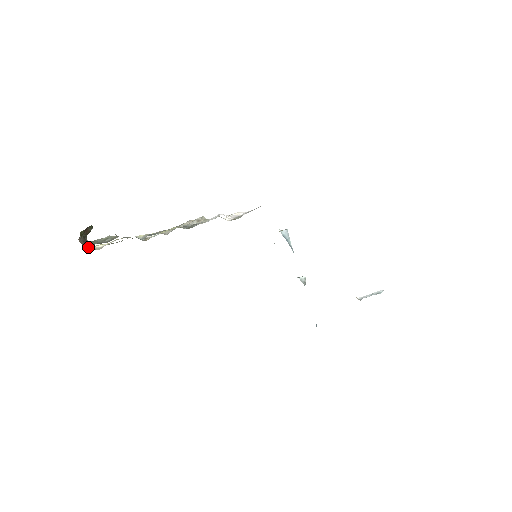
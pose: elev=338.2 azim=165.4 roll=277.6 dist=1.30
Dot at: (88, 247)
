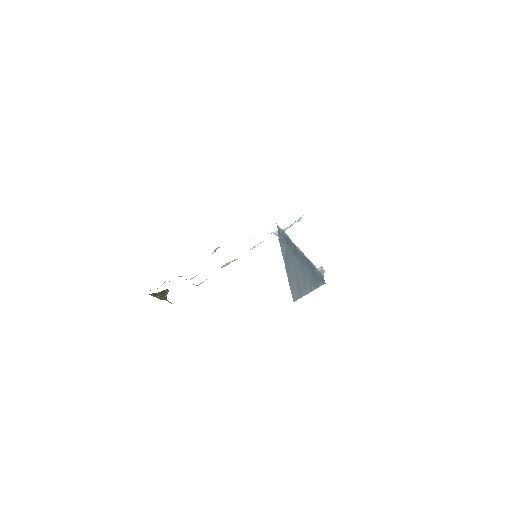
Dot at: (157, 297)
